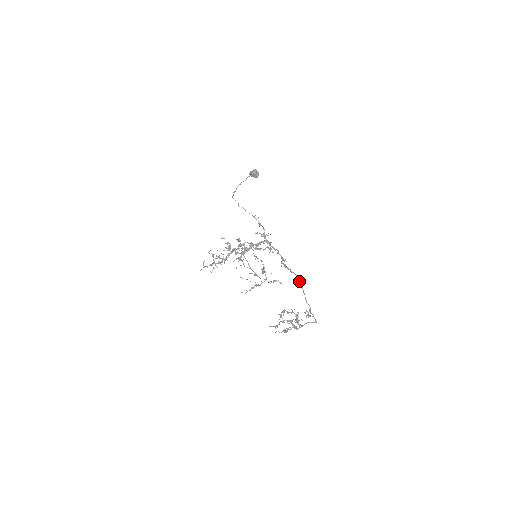
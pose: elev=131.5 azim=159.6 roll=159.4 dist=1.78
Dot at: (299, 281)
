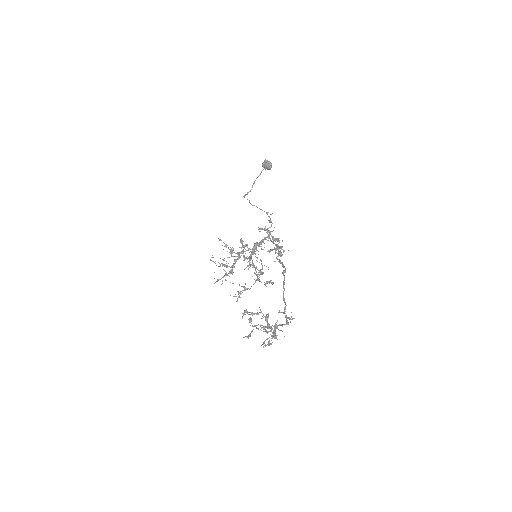
Dot at: (283, 275)
